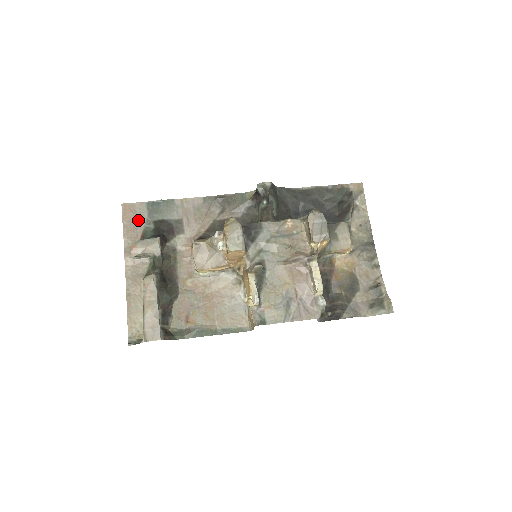
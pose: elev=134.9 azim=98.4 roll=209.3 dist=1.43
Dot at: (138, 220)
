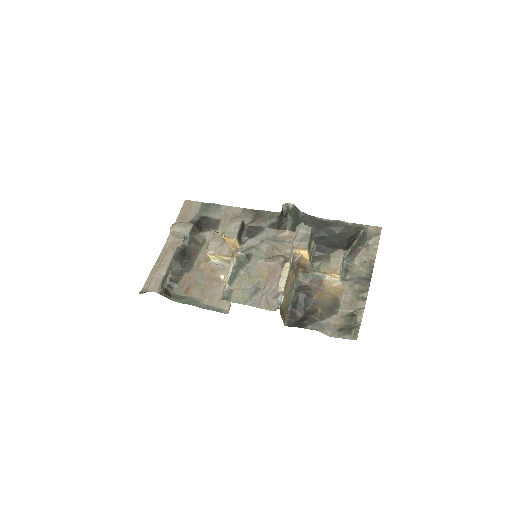
Dot at: (191, 213)
